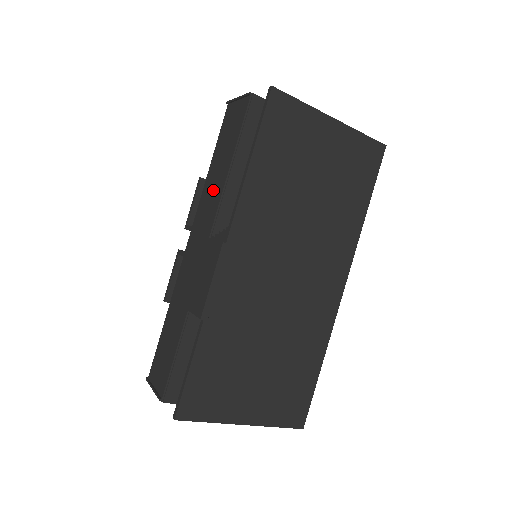
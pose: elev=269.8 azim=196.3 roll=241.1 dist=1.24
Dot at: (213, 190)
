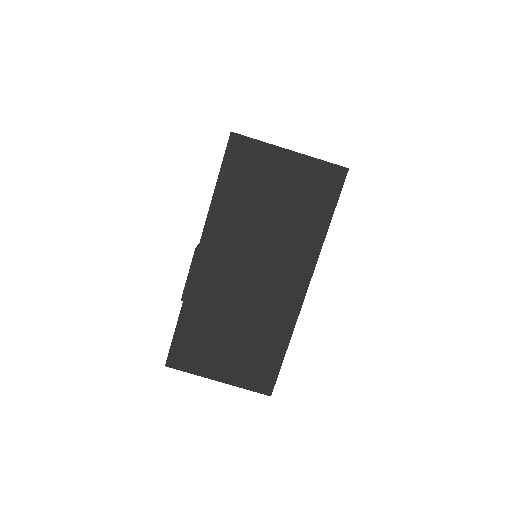
Dot at: occluded
